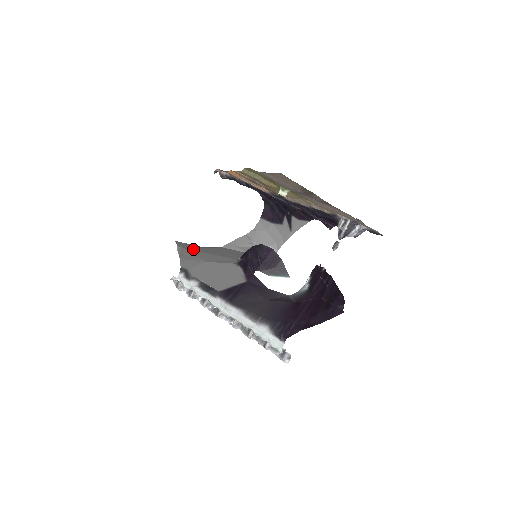
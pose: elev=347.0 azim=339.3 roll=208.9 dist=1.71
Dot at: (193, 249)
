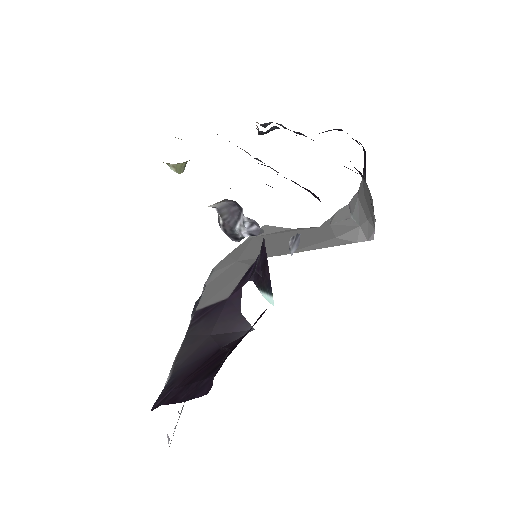
Dot at: (261, 238)
